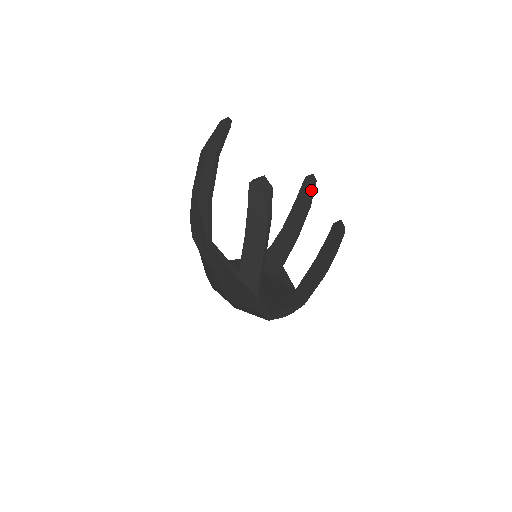
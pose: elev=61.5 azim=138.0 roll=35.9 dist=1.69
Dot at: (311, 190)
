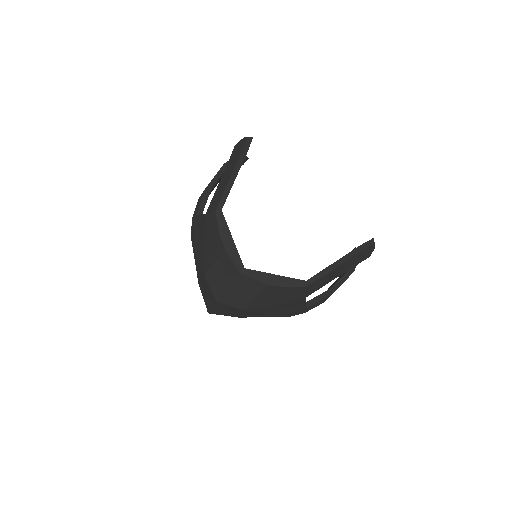
Dot at: occluded
